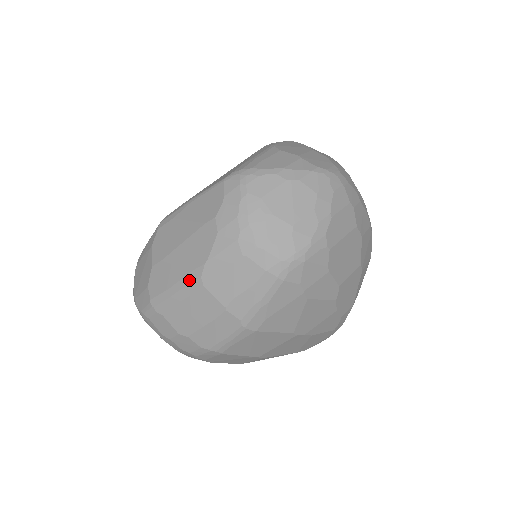
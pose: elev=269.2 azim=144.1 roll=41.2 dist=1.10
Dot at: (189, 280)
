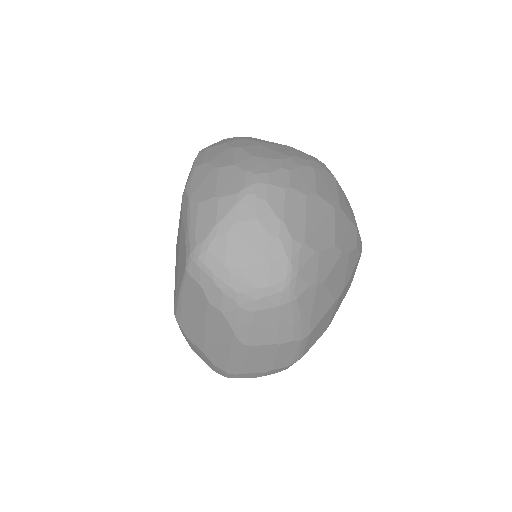
Dot at: (236, 349)
